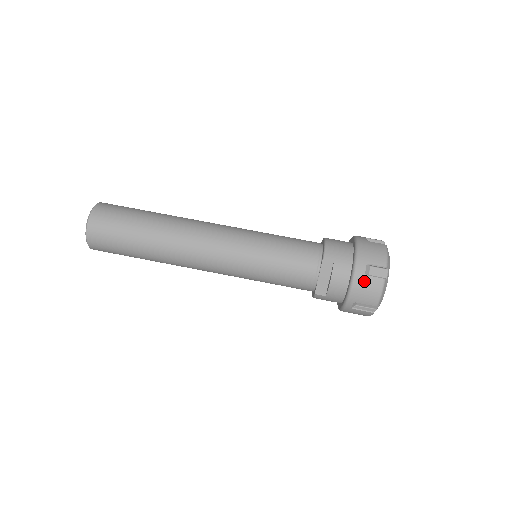
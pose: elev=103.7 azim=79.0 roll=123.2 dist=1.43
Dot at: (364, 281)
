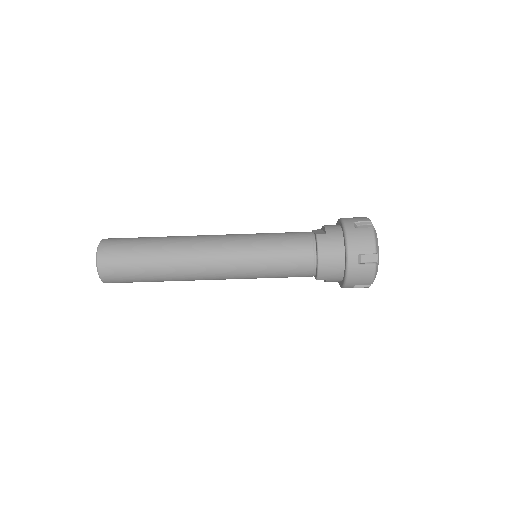
Dot at: occluded
